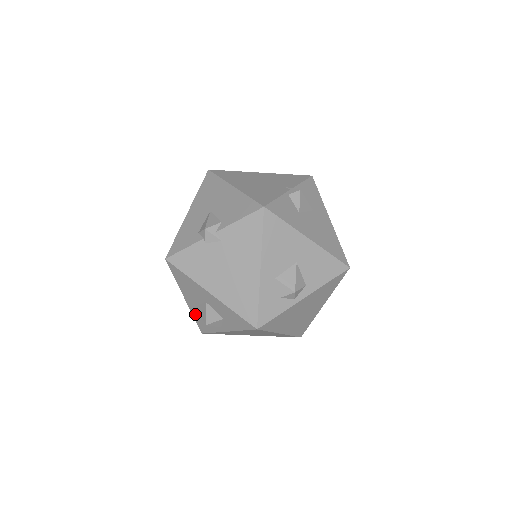
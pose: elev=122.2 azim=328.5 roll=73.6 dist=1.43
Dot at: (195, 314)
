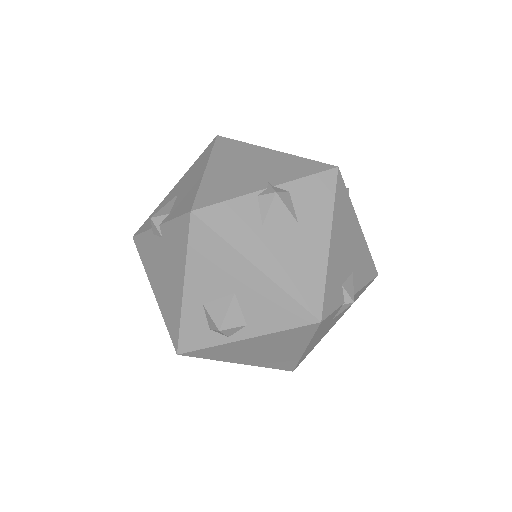
Dot at: occluded
